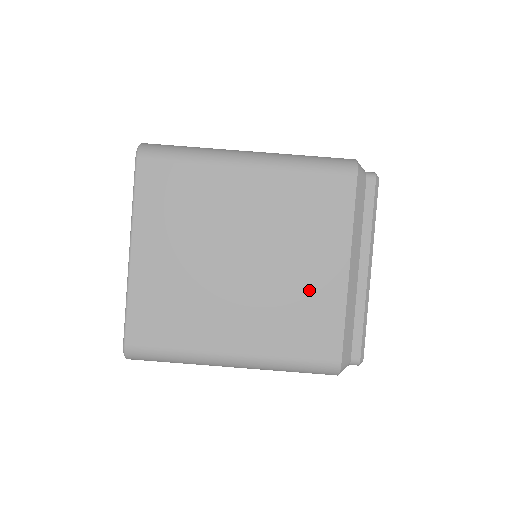
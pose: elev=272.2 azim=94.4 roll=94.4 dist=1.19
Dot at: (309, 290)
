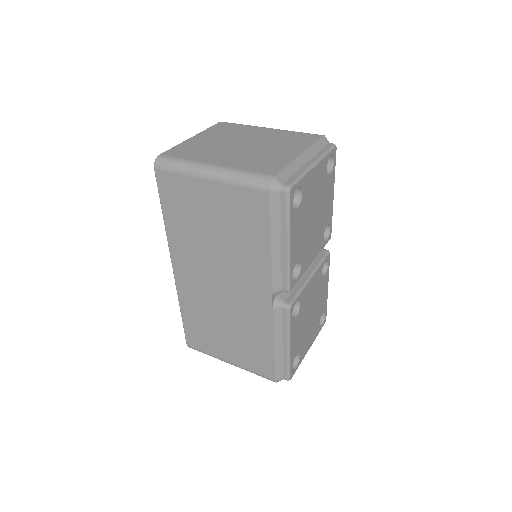
Dot at: (274, 155)
